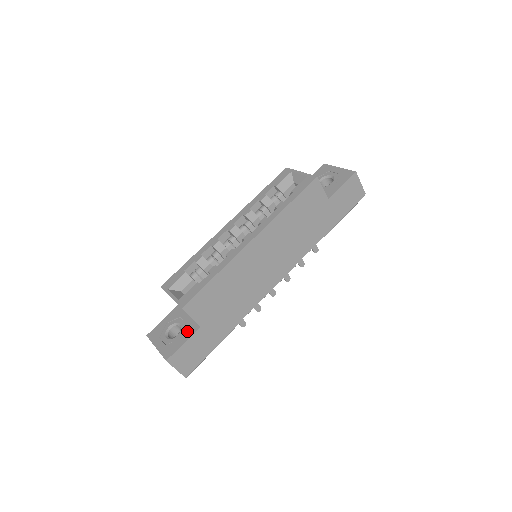
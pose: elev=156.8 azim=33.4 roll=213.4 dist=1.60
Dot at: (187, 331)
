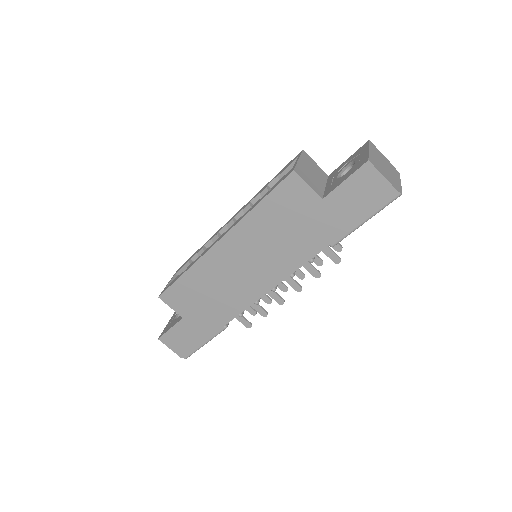
Dot at: (179, 318)
